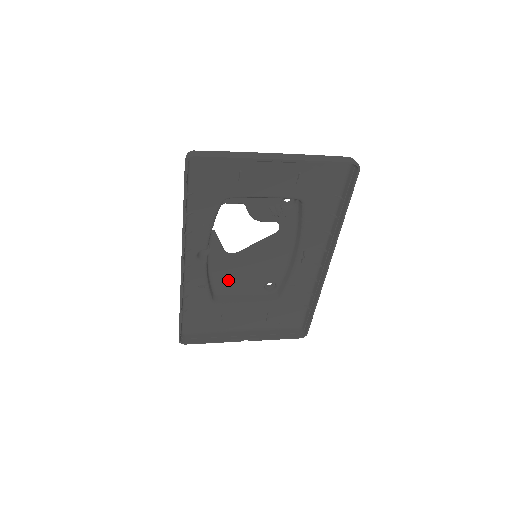
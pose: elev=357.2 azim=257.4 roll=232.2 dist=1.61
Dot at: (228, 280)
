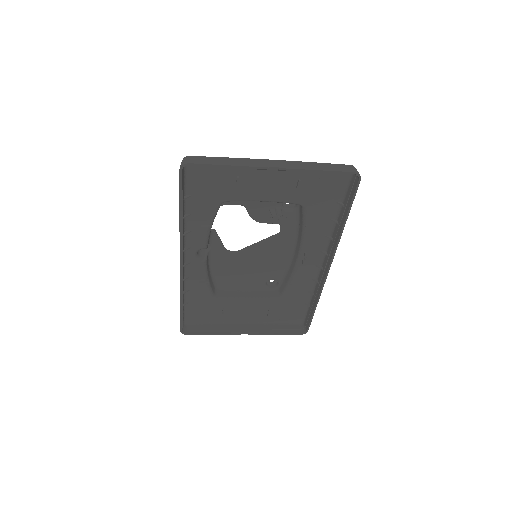
Dot at: (229, 276)
